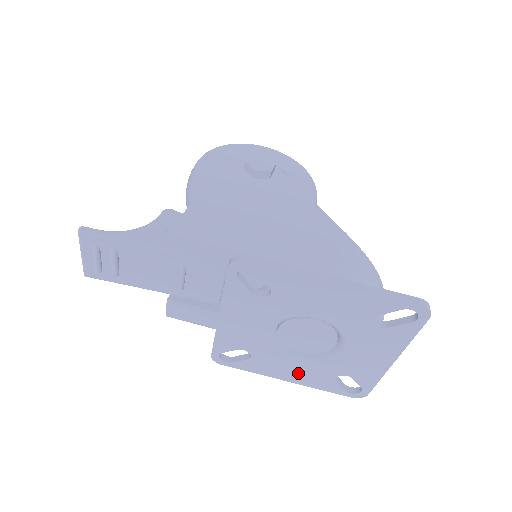
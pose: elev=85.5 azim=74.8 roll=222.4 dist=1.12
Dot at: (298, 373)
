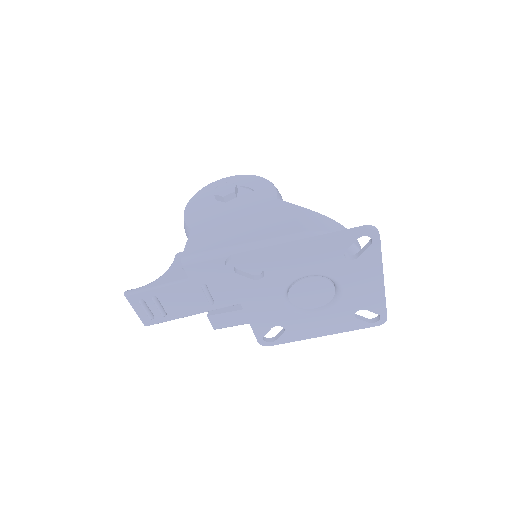
Dot at: (326, 325)
